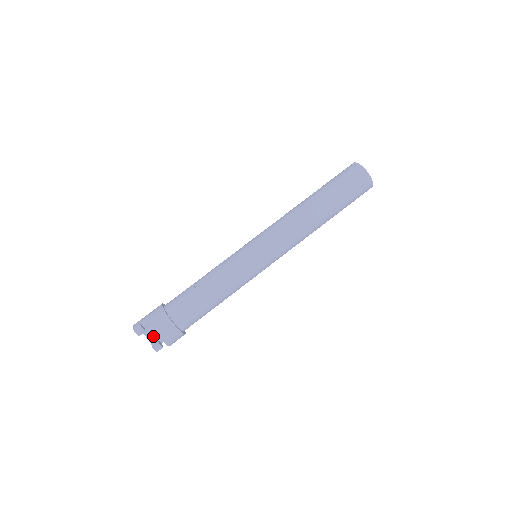
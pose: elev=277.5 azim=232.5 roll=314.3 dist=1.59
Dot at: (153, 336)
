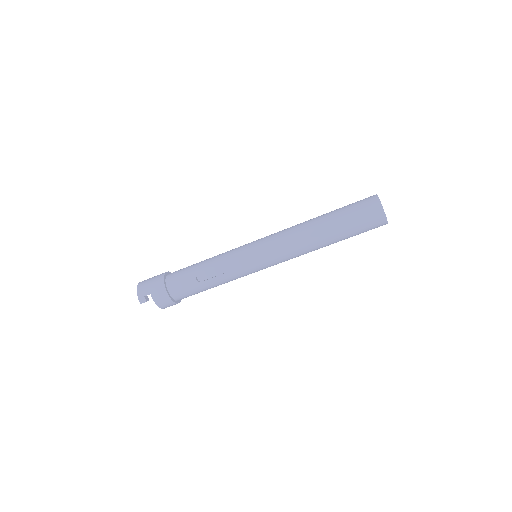
Dot at: occluded
